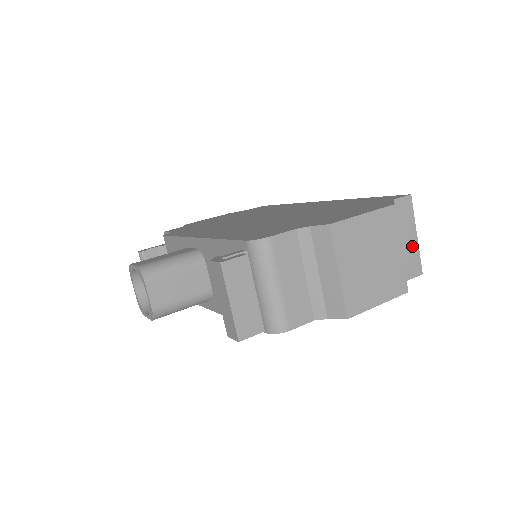
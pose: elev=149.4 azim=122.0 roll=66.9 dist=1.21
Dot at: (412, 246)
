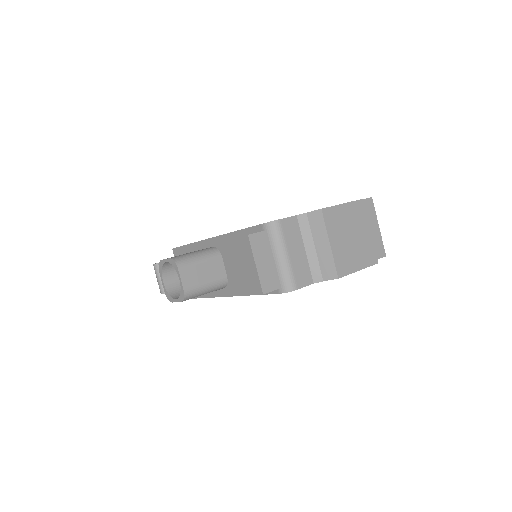
Dot at: (376, 235)
